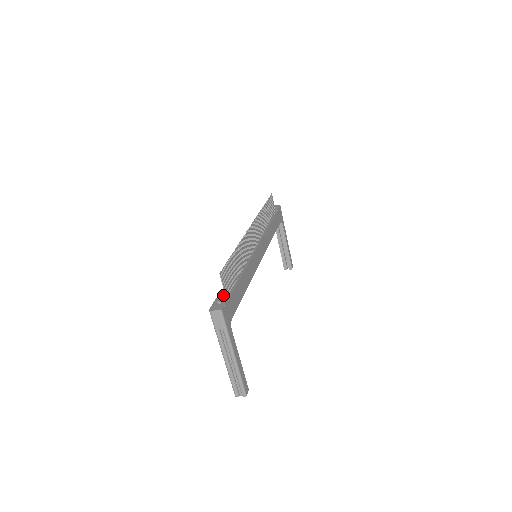
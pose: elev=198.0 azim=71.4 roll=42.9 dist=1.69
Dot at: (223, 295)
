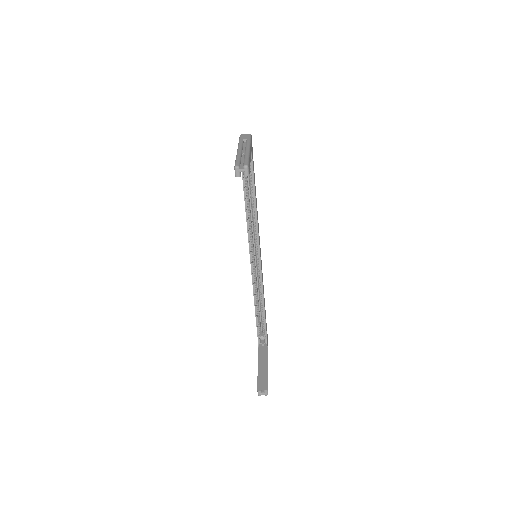
Dot at: occluded
